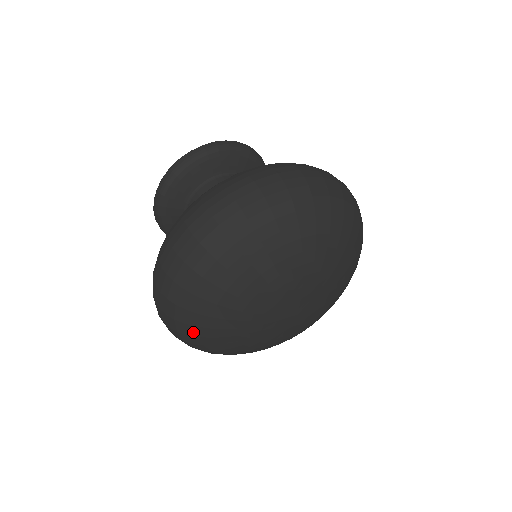
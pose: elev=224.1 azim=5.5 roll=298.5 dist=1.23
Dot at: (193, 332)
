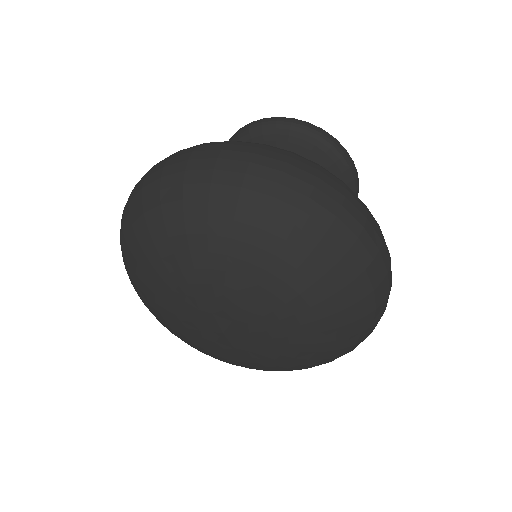
Dot at: occluded
